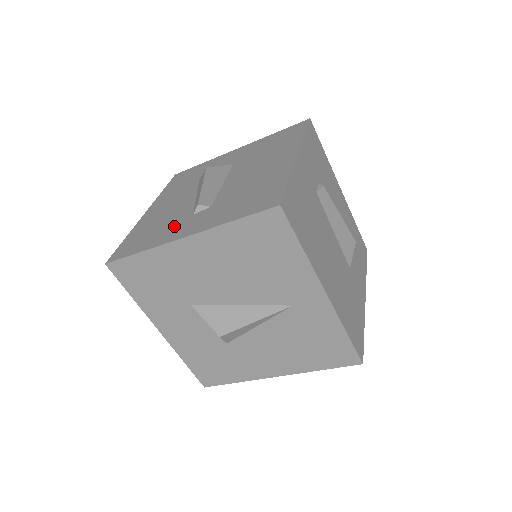
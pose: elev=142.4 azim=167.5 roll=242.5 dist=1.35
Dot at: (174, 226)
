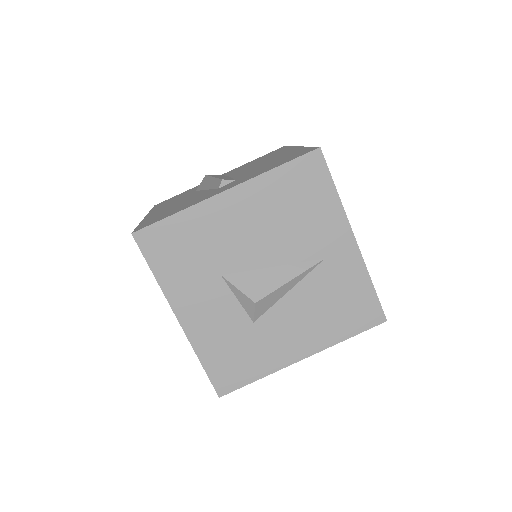
Dot at: (202, 197)
